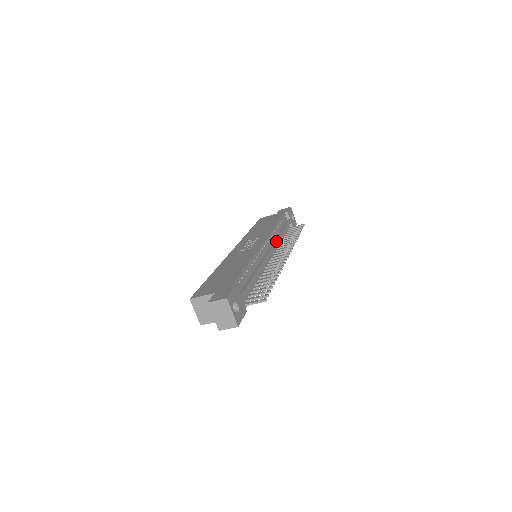
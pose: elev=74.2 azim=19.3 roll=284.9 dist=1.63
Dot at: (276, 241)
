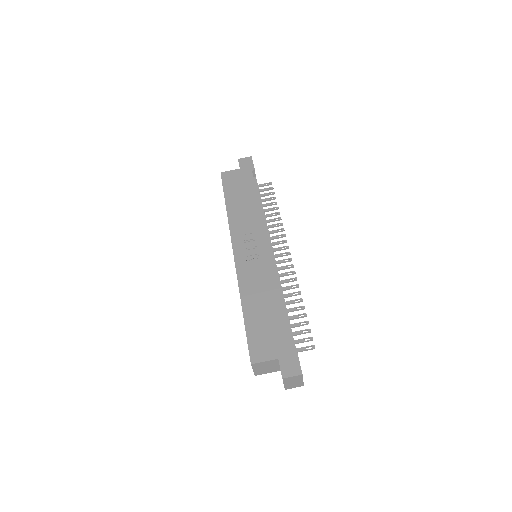
Dot at: (268, 231)
